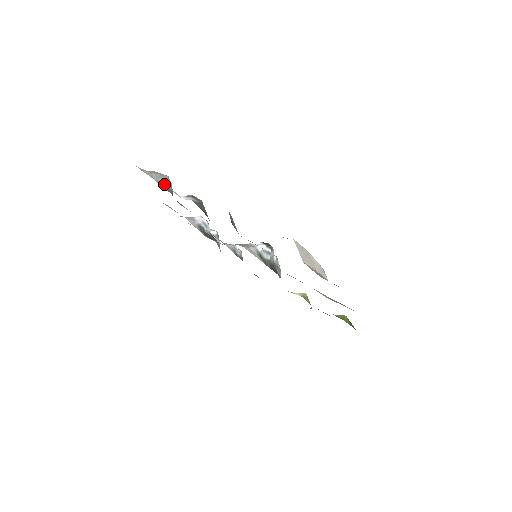
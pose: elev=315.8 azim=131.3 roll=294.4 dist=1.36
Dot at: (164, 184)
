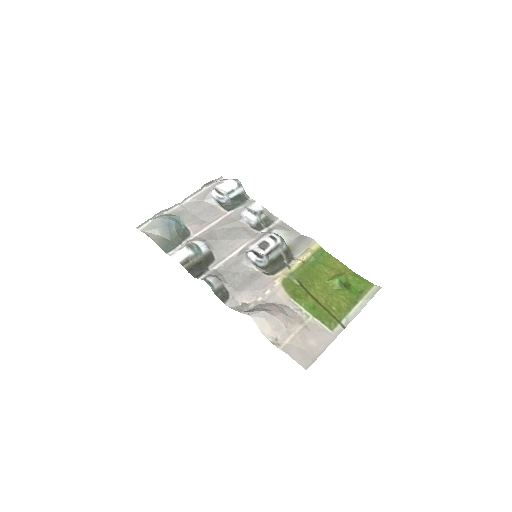
Dot at: (169, 235)
